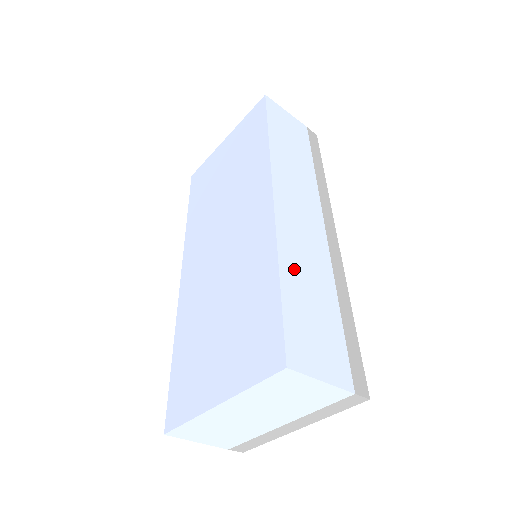
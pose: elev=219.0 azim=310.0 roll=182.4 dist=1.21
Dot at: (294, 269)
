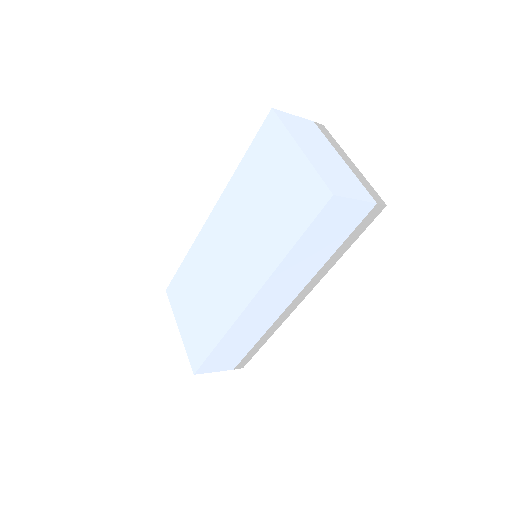
Dot at: (233, 338)
